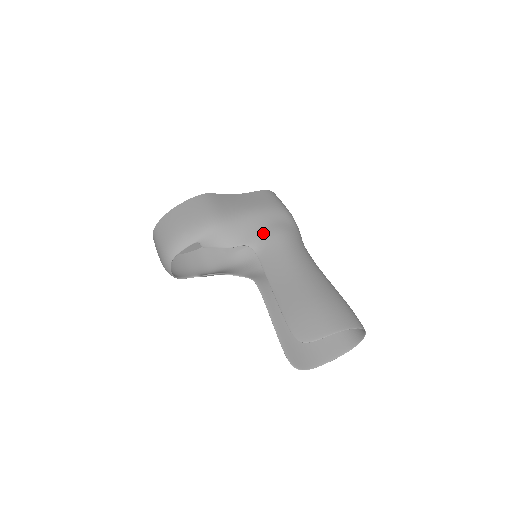
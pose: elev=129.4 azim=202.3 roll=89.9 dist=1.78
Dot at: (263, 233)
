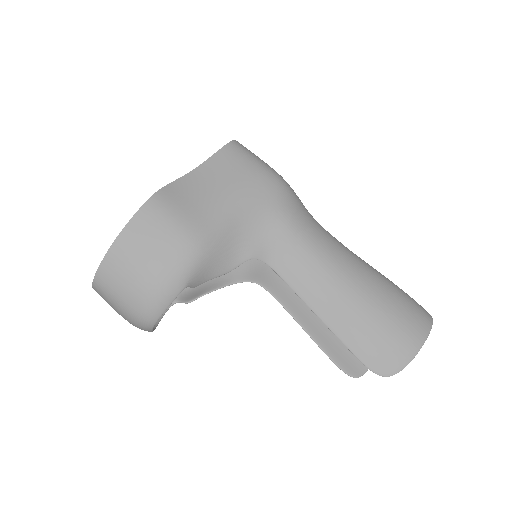
Dot at: (267, 231)
